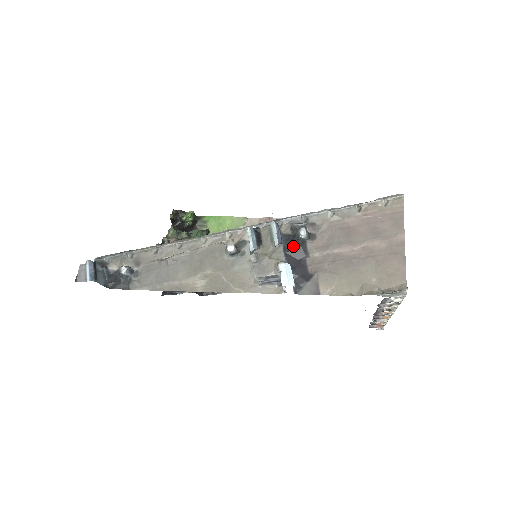
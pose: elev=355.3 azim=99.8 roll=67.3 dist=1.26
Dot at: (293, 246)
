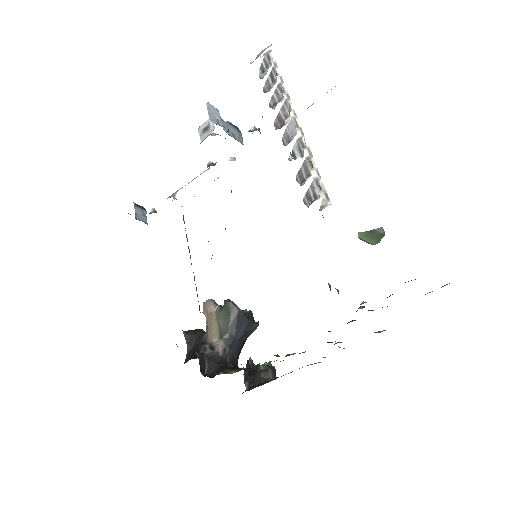
Dot at: occluded
